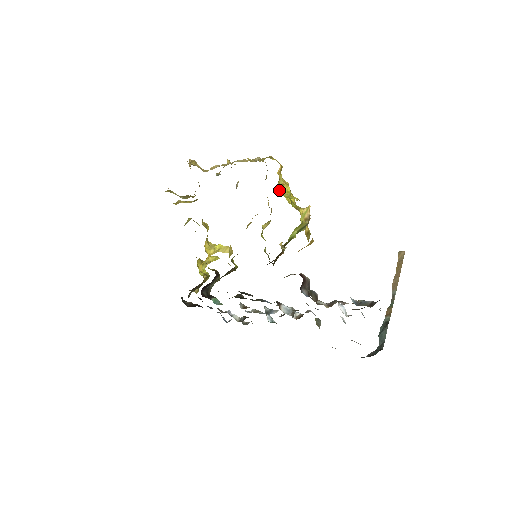
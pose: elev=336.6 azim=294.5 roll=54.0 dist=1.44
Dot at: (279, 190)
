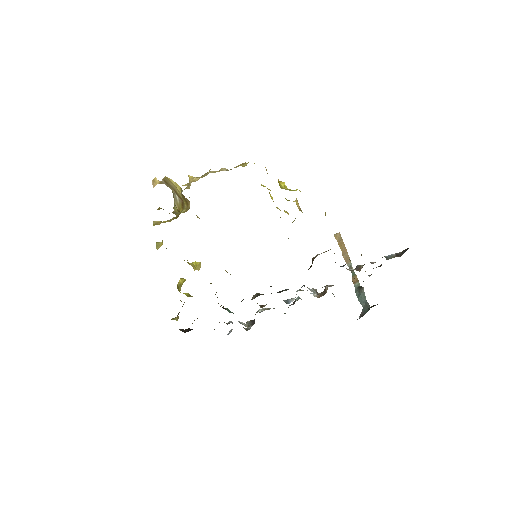
Dot at: occluded
